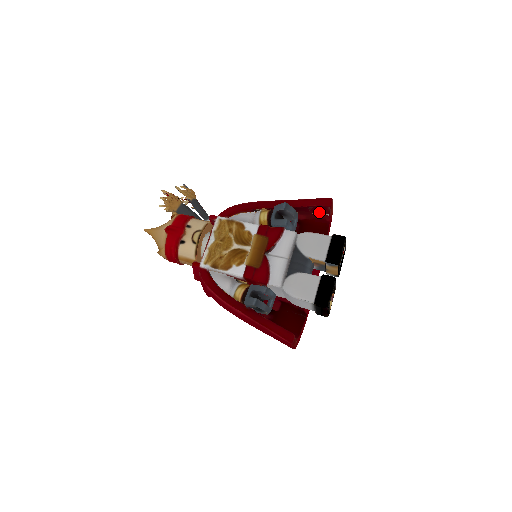
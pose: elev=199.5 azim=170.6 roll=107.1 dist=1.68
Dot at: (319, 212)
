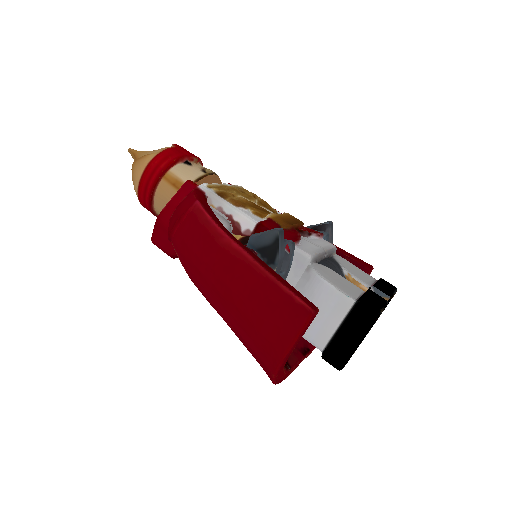
Dot at: occluded
